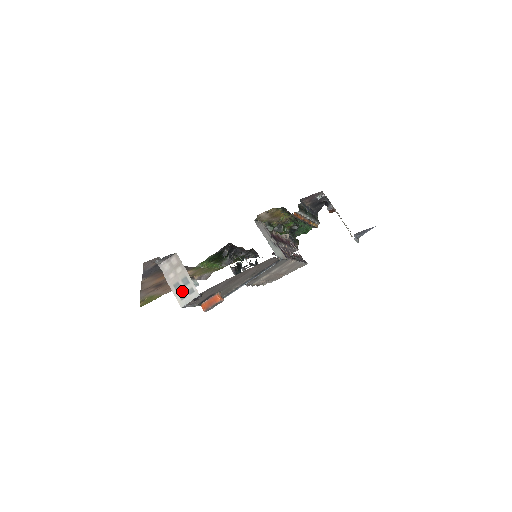
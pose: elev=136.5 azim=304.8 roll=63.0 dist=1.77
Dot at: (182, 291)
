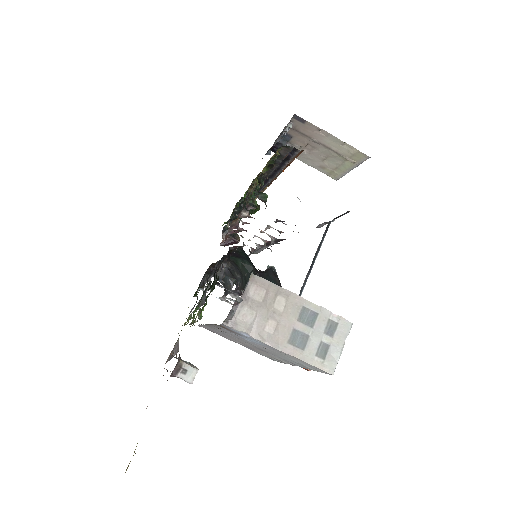
Dot at: (313, 341)
